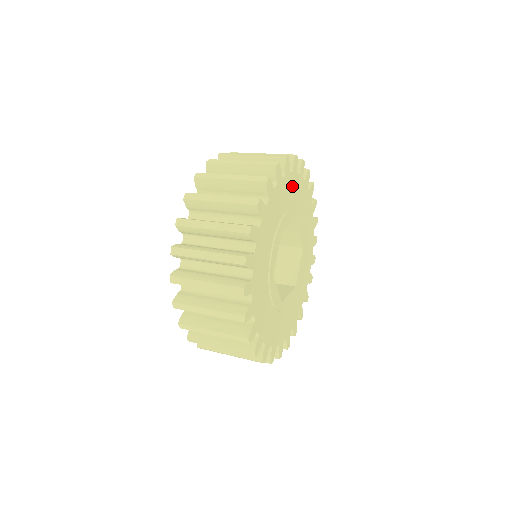
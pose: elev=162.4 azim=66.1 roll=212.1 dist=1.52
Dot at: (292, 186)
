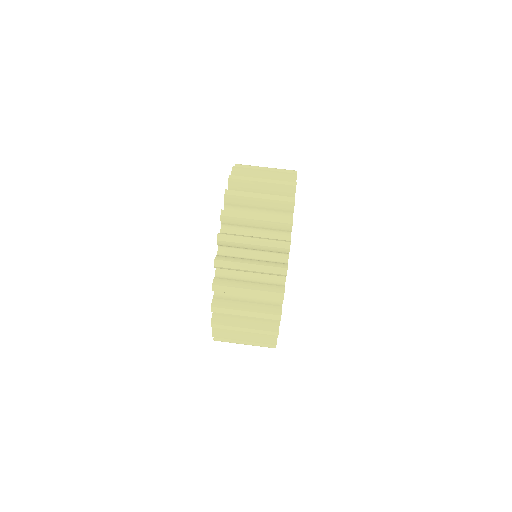
Dot at: occluded
